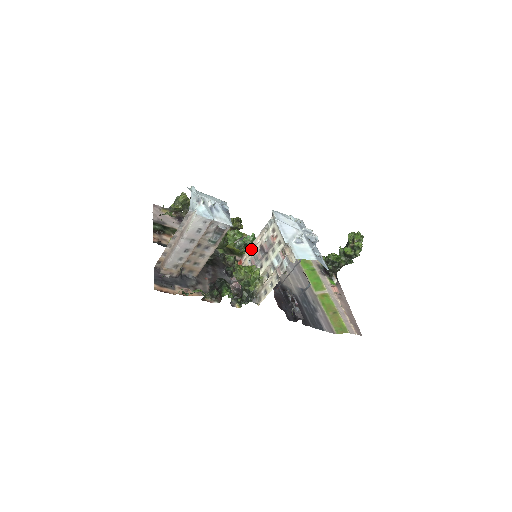
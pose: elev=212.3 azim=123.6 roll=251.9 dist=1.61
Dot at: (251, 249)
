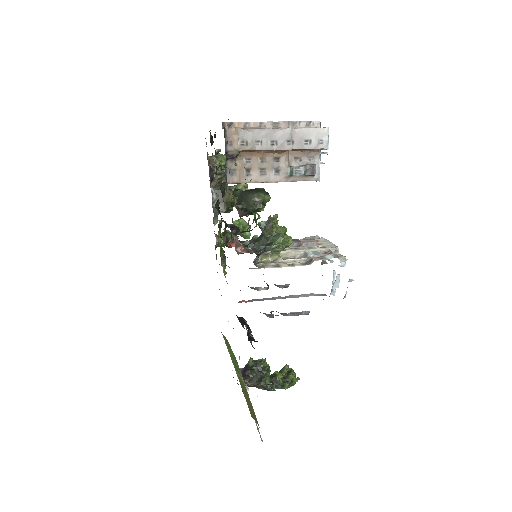
Dot at: occluded
